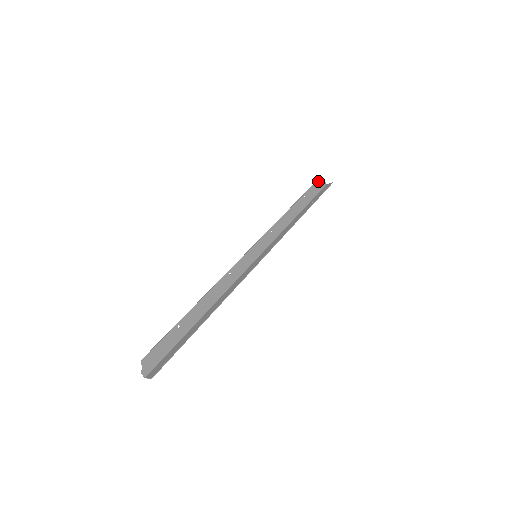
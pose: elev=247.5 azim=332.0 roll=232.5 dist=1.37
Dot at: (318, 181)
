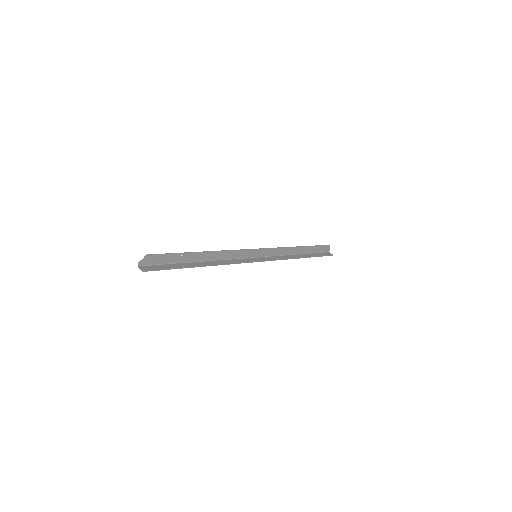
Dot at: (327, 246)
